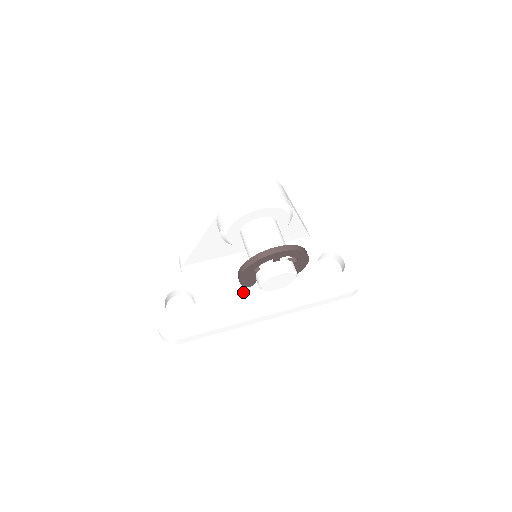
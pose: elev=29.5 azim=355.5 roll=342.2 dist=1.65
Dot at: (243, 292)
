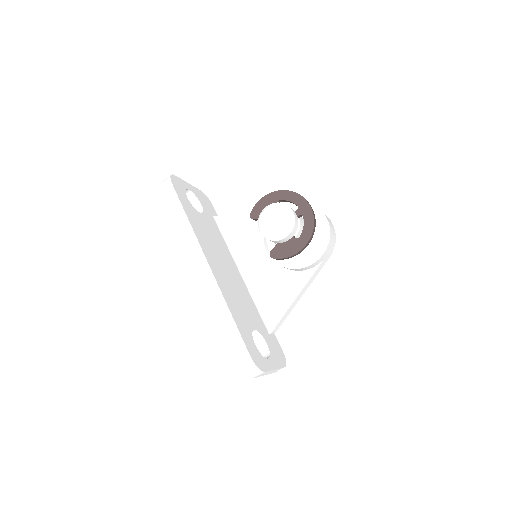
Dot at: (216, 252)
